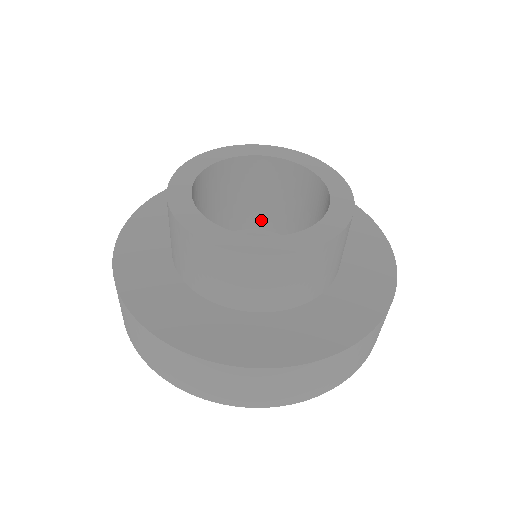
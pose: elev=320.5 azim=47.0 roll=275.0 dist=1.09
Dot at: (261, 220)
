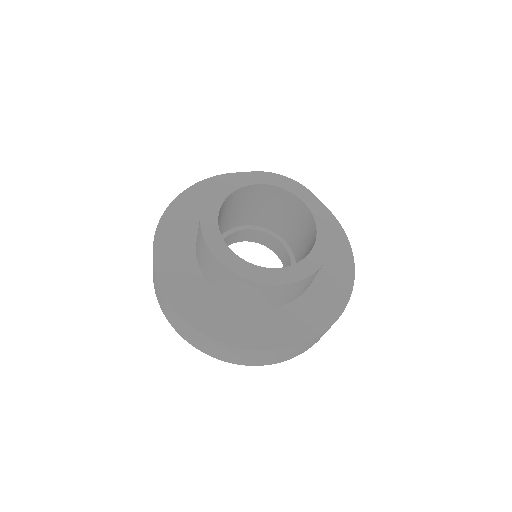
Dot at: (281, 230)
